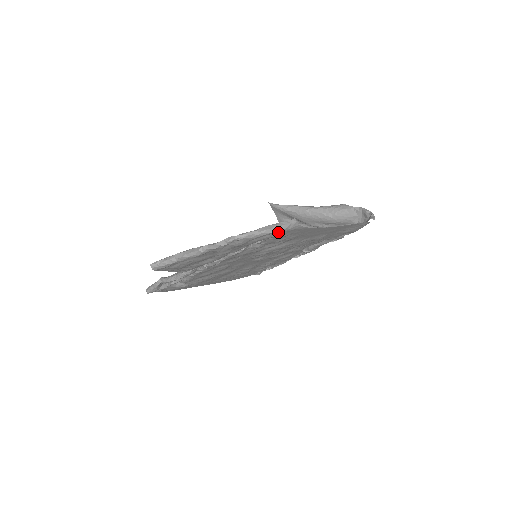
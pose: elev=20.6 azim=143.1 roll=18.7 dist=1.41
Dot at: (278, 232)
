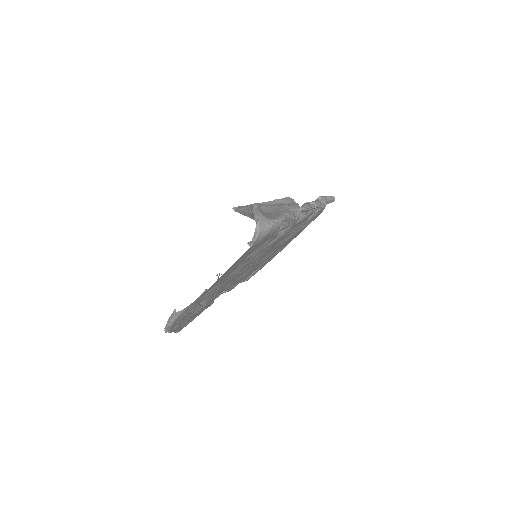
Dot at: (178, 319)
